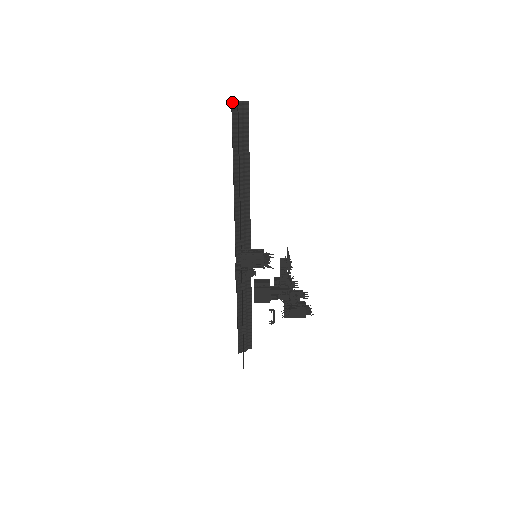
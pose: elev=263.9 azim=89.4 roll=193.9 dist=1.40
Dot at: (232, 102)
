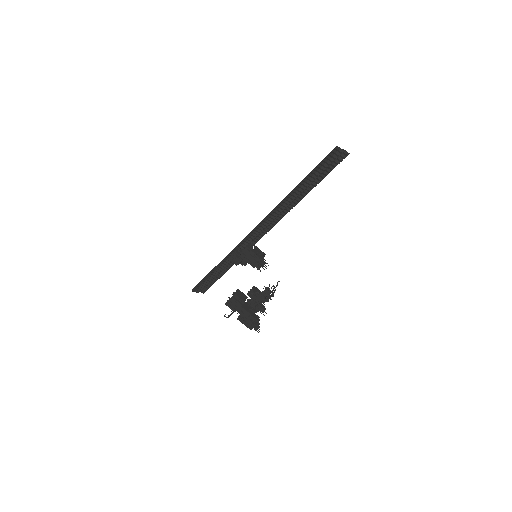
Dot at: (336, 147)
